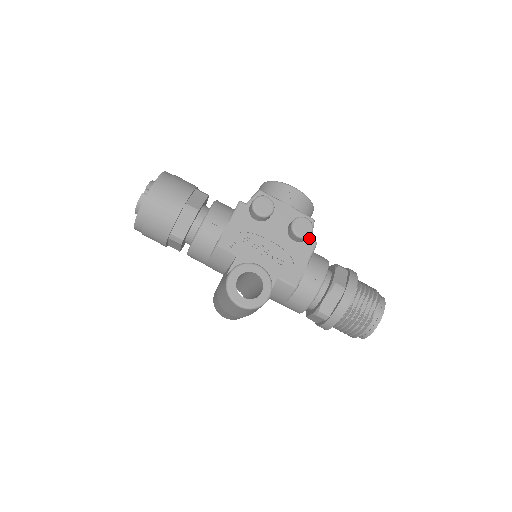
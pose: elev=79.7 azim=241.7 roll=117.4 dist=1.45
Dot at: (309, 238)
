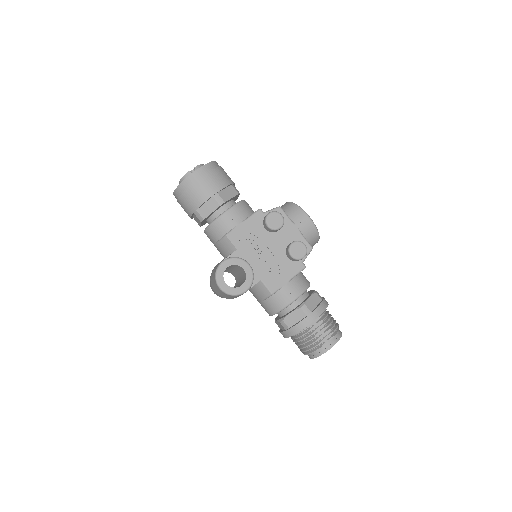
Dot at: (301, 261)
